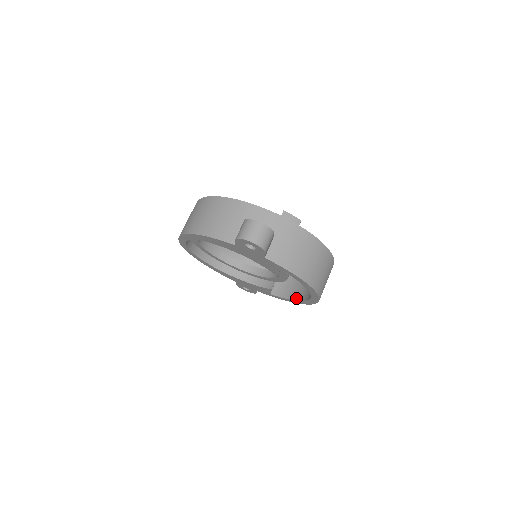
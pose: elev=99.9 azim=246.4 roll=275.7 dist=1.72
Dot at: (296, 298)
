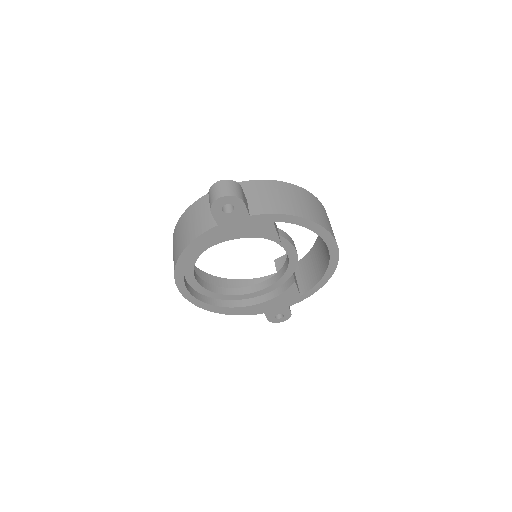
Dot at: (322, 274)
